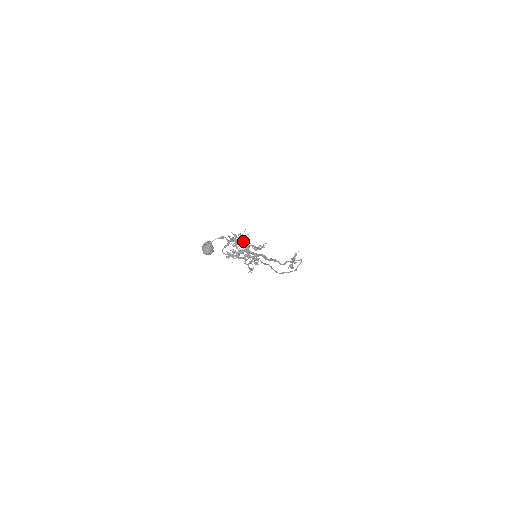
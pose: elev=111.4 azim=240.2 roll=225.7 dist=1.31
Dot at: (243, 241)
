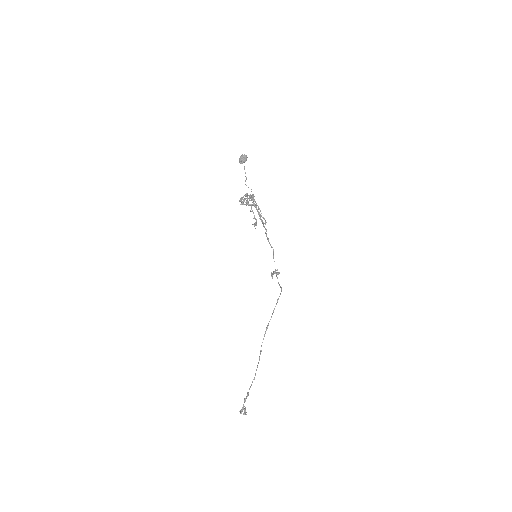
Dot at: (247, 202)
